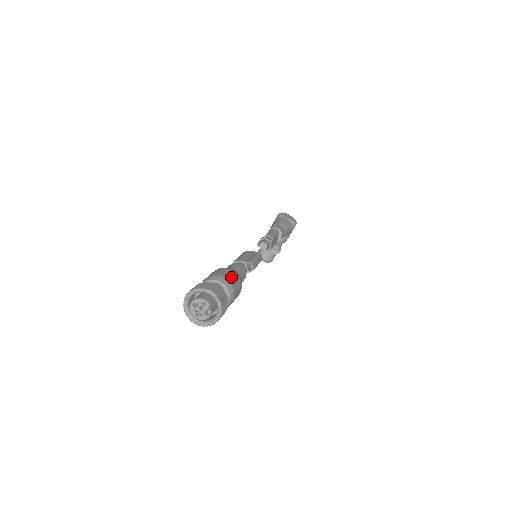
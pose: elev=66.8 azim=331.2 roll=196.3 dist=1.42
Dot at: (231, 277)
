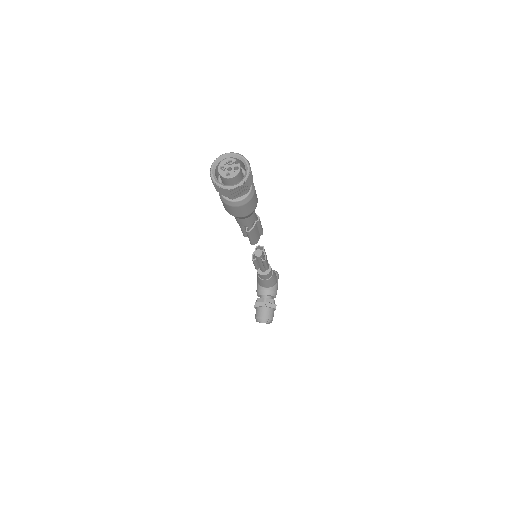
Dot at: occluded
